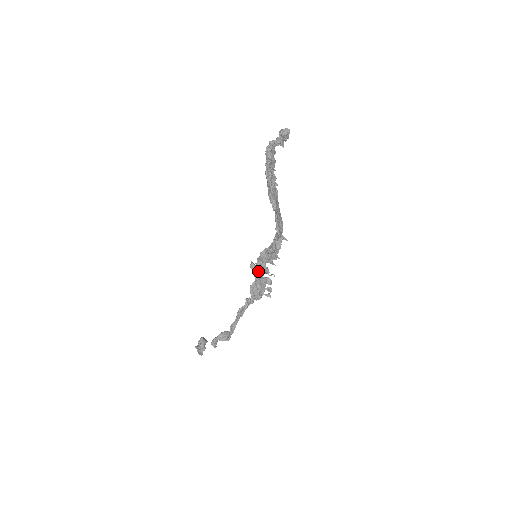
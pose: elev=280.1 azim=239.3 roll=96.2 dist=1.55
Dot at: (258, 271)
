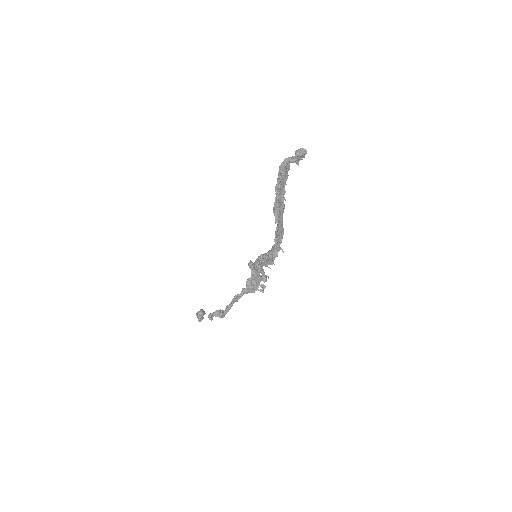
Dot at: (254, 270)
